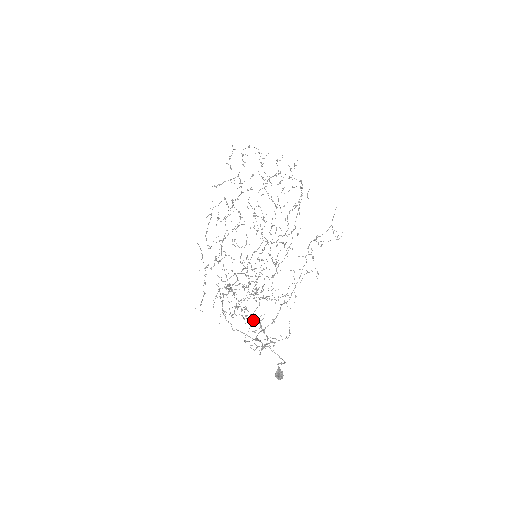
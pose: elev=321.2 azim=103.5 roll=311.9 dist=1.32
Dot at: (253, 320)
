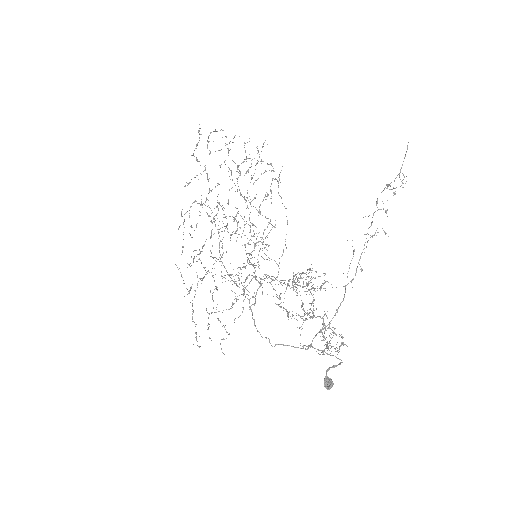
Dot at: (316, 317)
